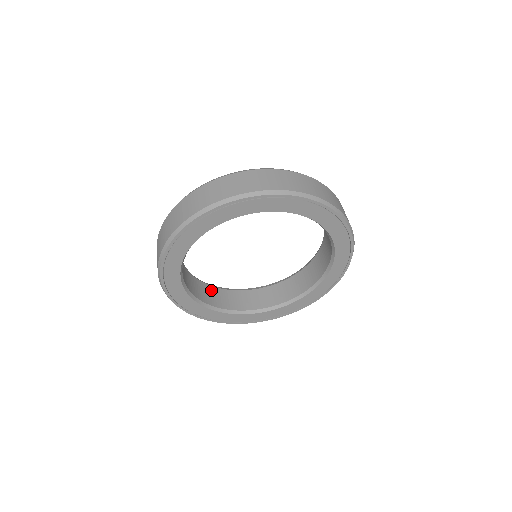
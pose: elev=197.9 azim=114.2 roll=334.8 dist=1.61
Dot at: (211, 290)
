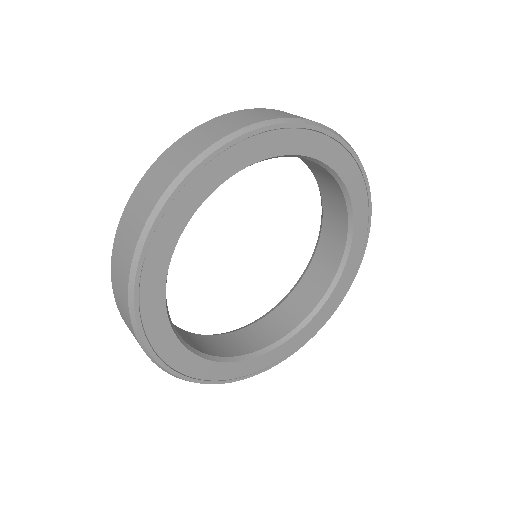
Dot at: (187, 335)
